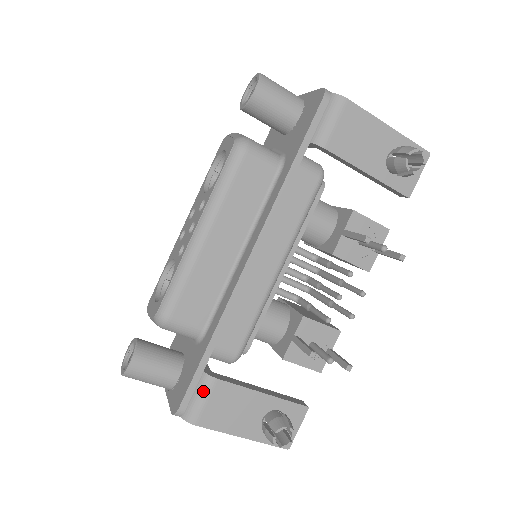
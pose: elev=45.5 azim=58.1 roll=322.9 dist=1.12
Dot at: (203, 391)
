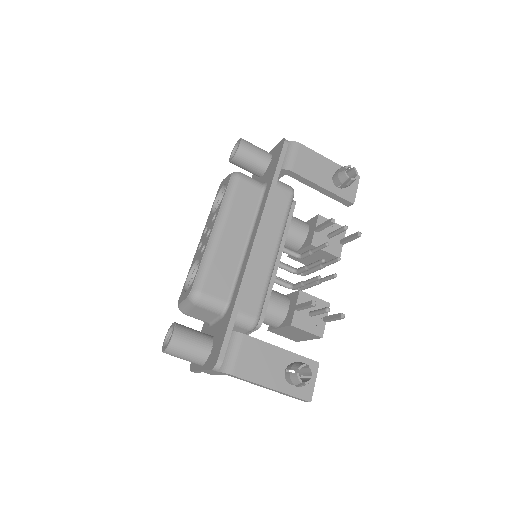
Dot at: (235, 345)
